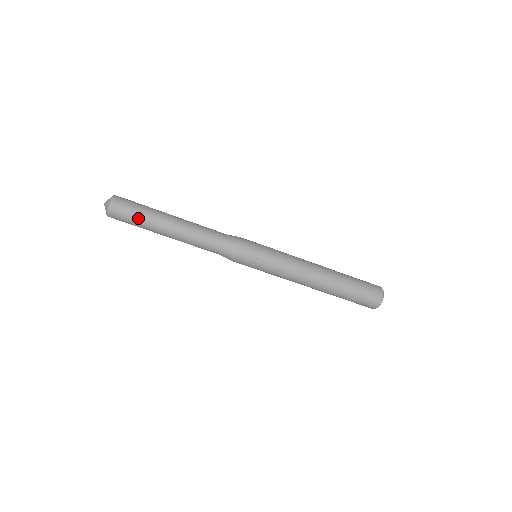
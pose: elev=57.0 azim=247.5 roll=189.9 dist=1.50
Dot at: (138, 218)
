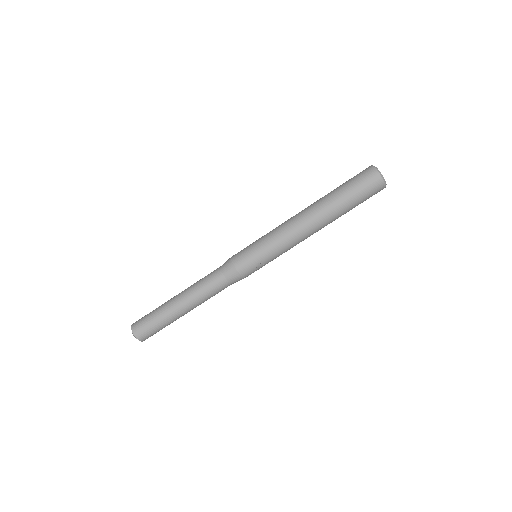
Dot at: (161, 326)
